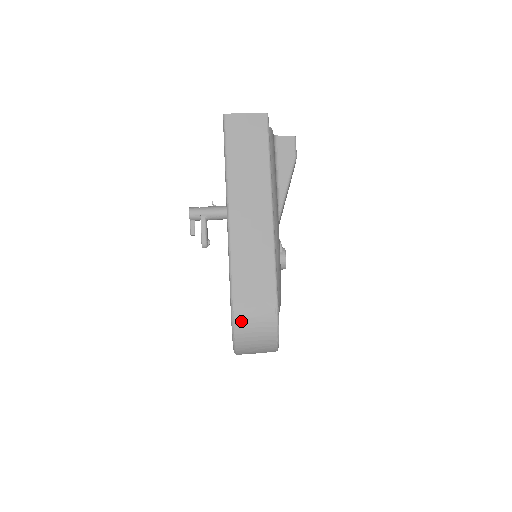
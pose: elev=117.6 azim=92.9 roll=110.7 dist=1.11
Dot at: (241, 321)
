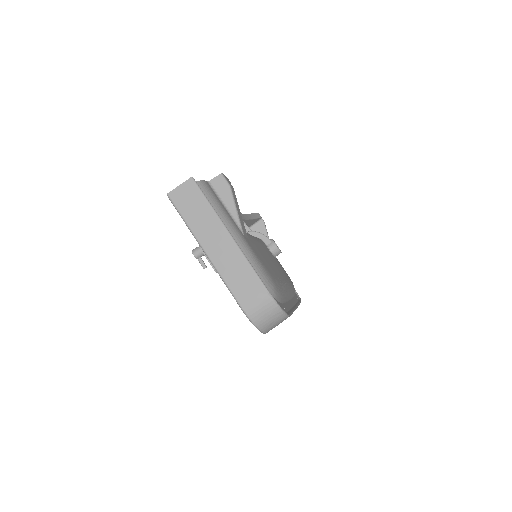
Dot at: (252, 313)
